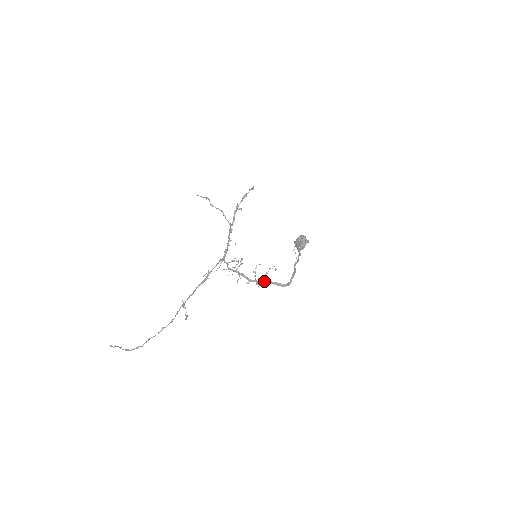
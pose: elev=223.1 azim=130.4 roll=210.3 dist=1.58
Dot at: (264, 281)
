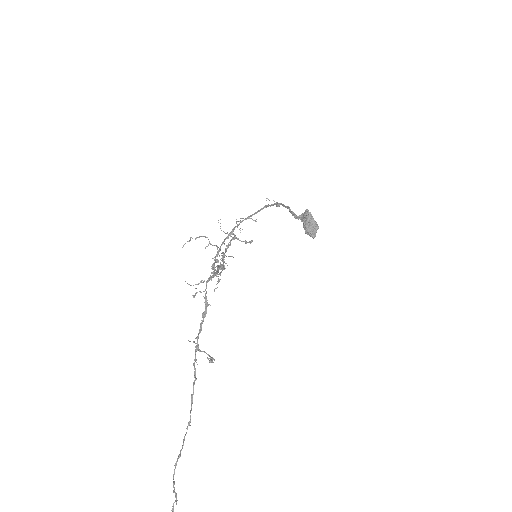
Dot at: (237, 226)
